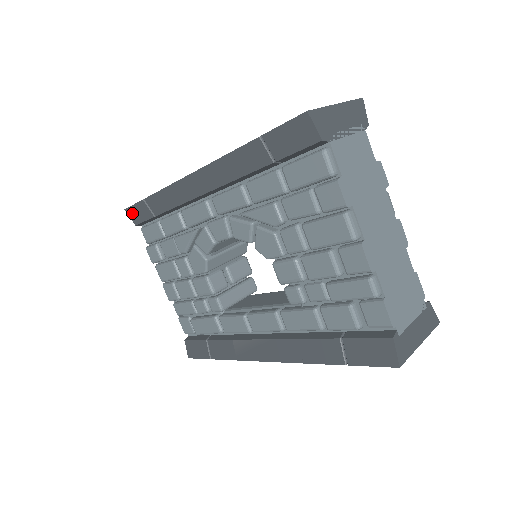
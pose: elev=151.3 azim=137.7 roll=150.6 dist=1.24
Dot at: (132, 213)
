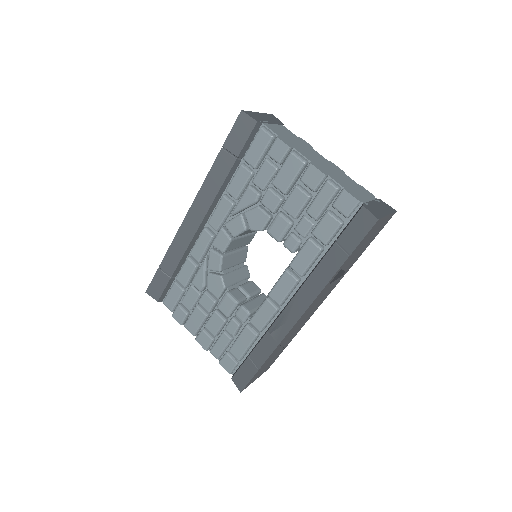
Dot at: (152, 290)
